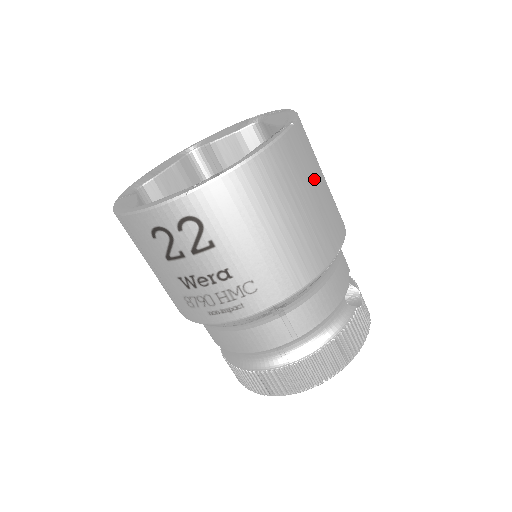
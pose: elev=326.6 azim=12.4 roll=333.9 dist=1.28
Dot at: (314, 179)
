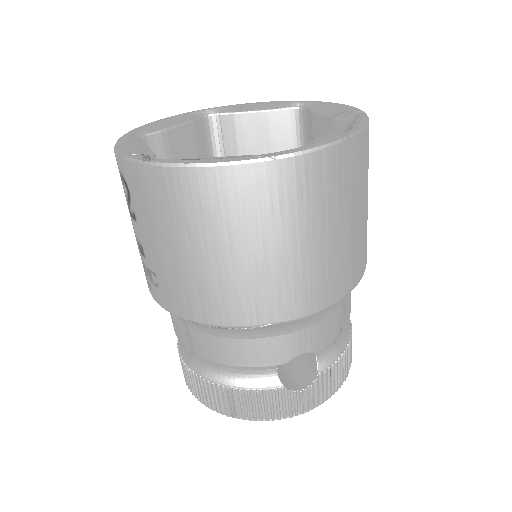
Dot at: (273, 235)
